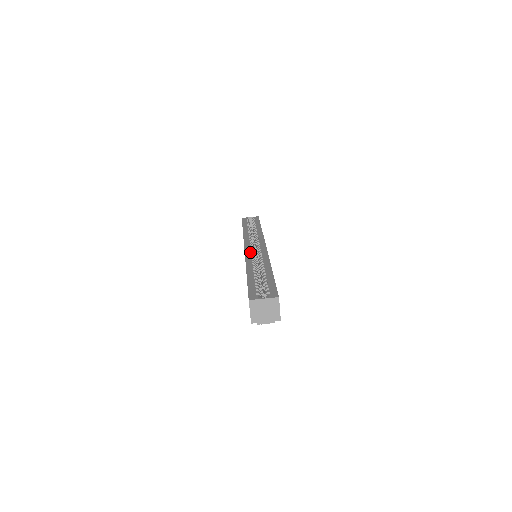
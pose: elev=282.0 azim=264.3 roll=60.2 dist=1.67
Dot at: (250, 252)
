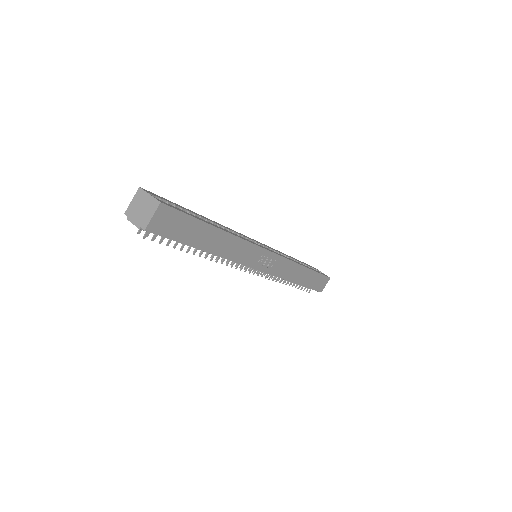
Dot at: occluded
